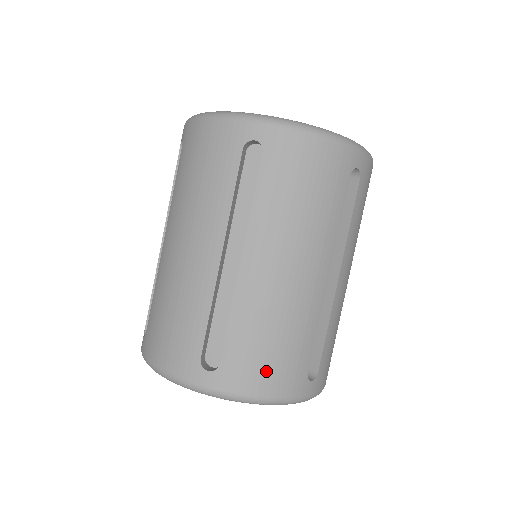
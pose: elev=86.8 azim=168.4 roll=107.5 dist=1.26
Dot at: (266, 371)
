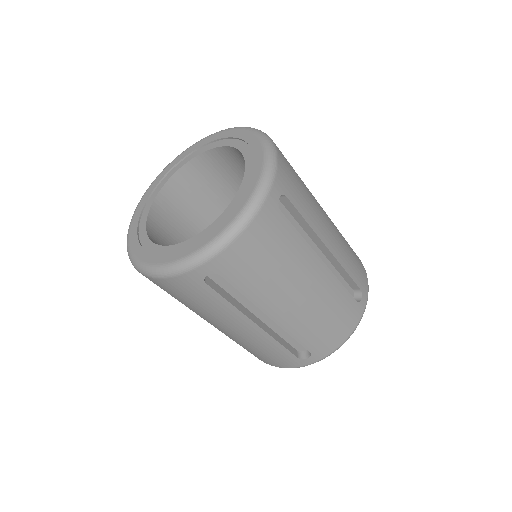
Dot at: (337, 333)
